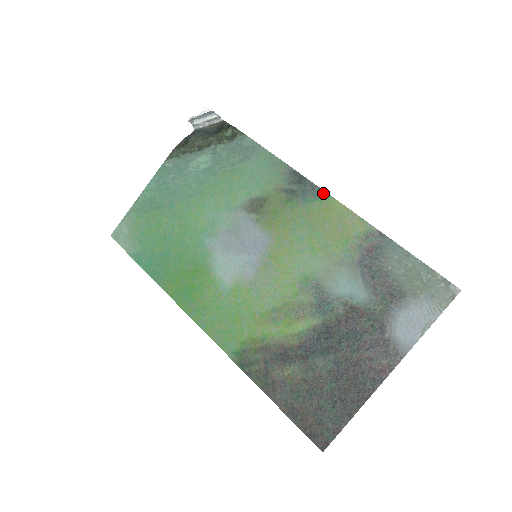
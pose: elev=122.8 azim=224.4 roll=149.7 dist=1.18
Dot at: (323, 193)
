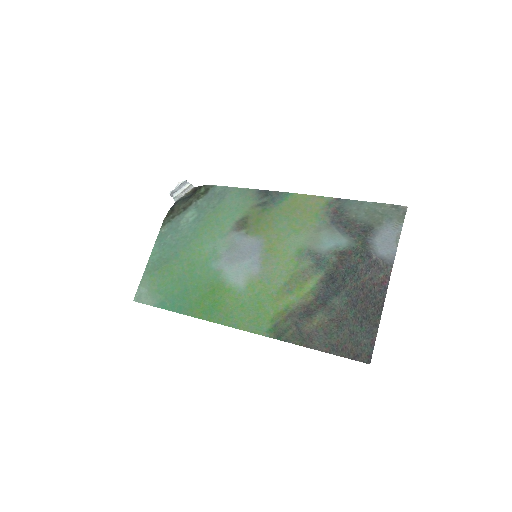
Dot at: (286, 194)
